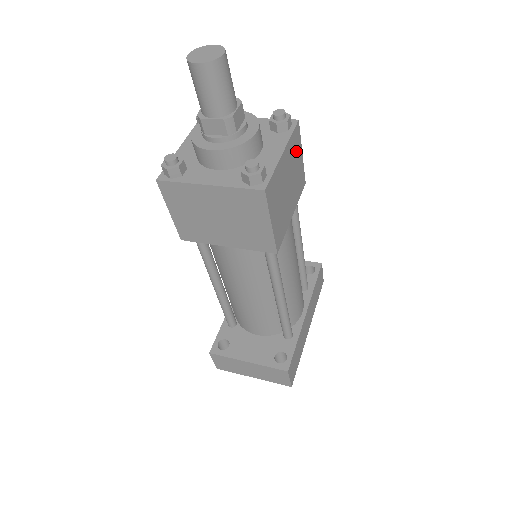
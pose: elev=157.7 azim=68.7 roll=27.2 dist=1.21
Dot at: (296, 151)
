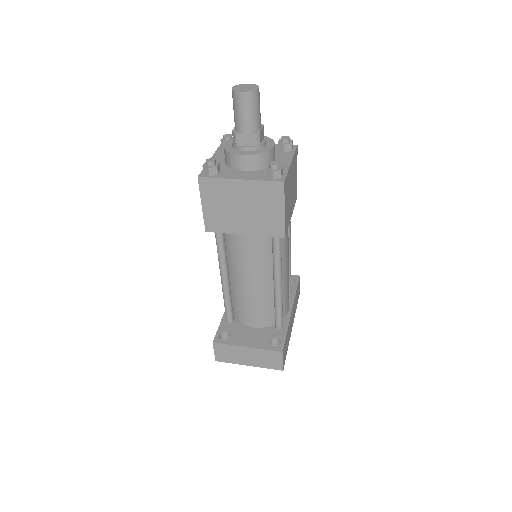
Dot at: (295, 167)
